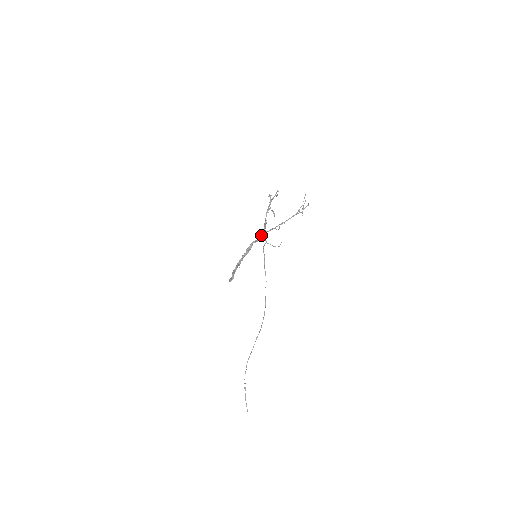
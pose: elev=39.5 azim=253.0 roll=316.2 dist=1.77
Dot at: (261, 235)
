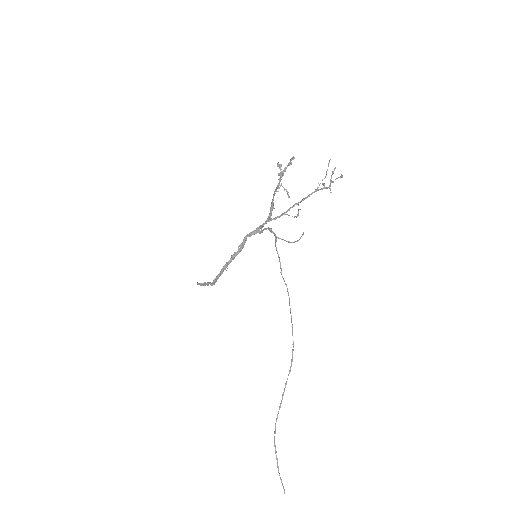
Dot at: (263, 225)
